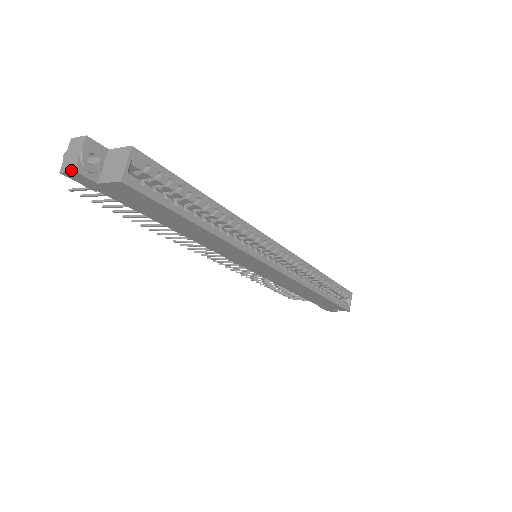
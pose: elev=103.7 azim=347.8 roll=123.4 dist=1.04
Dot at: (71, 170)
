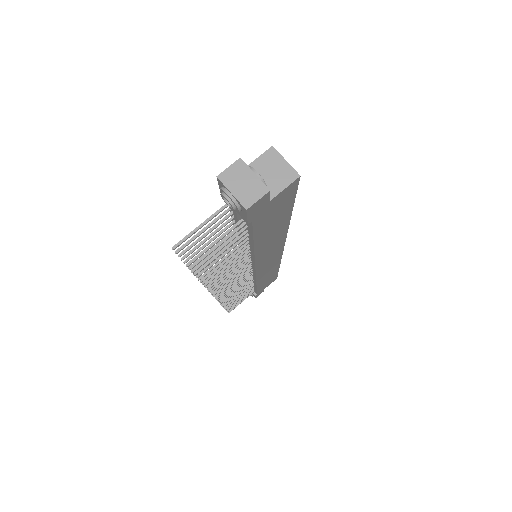
Dot at: (264, 193)
